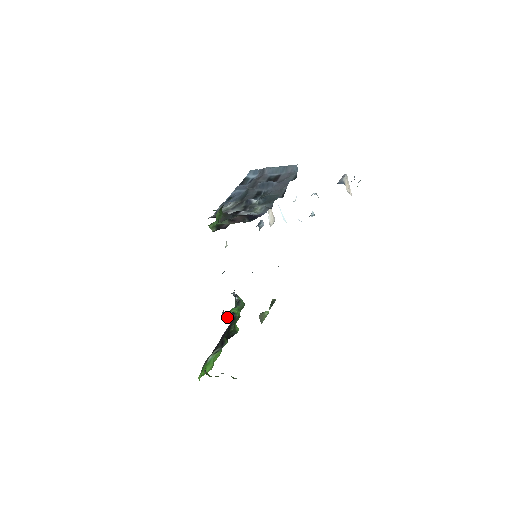
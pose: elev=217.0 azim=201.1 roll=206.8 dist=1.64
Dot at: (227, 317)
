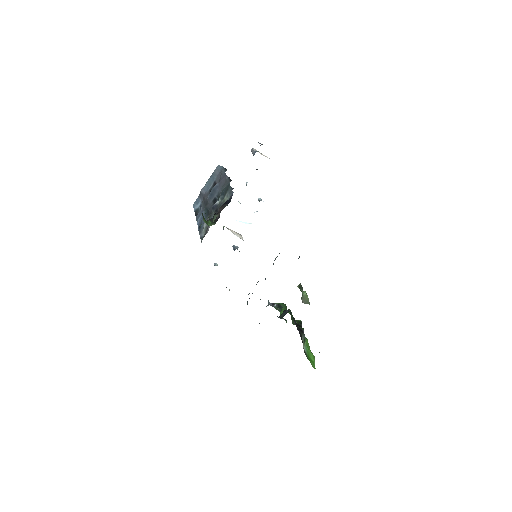
Dot at: occluded
